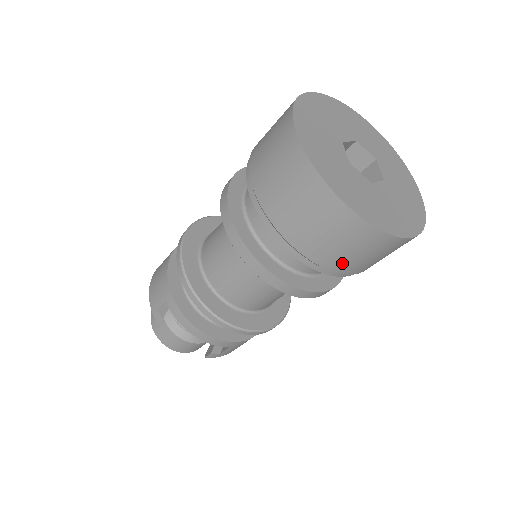
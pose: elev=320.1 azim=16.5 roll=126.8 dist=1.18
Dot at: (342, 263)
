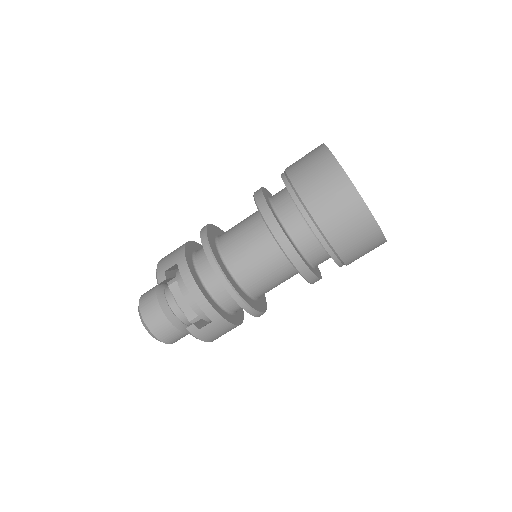
Dot at: (336, 233)
